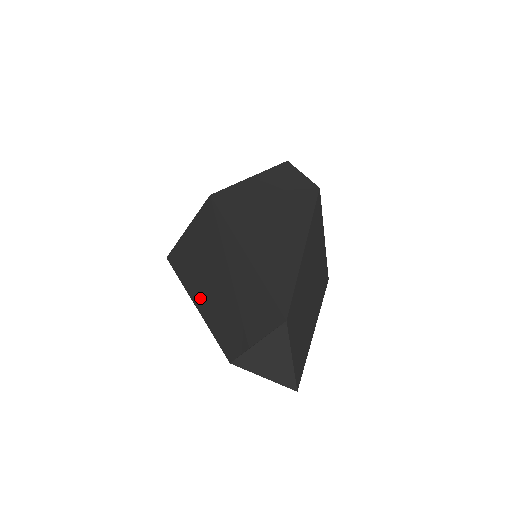
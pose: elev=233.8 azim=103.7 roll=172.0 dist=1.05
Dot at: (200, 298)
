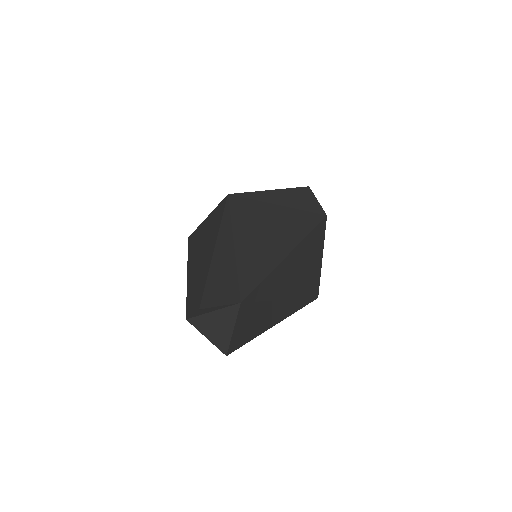
Dot at: (191, 270)
